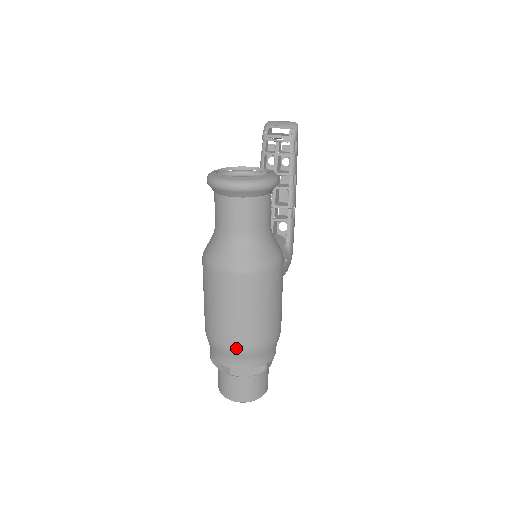
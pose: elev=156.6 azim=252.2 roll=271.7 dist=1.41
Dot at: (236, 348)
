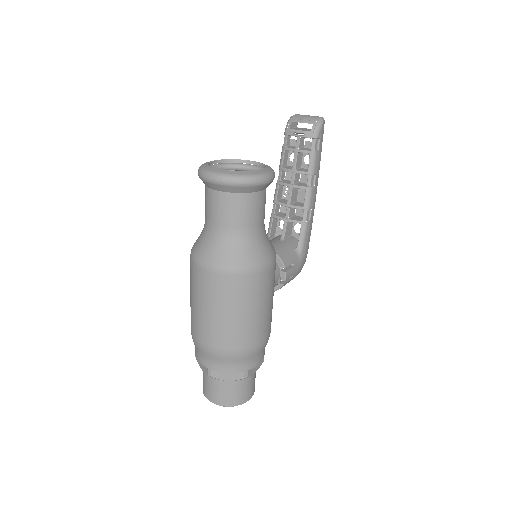
Dot at: (213, 349)
